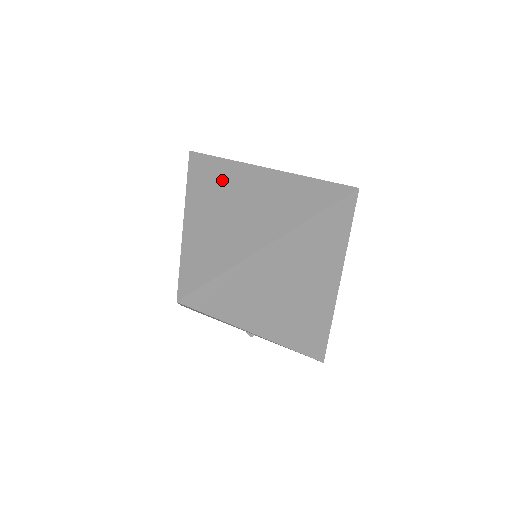
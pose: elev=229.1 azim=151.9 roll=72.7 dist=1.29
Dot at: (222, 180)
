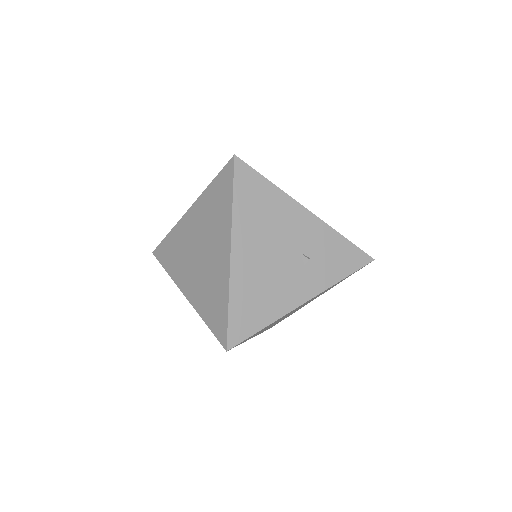
Dot at: occluded
